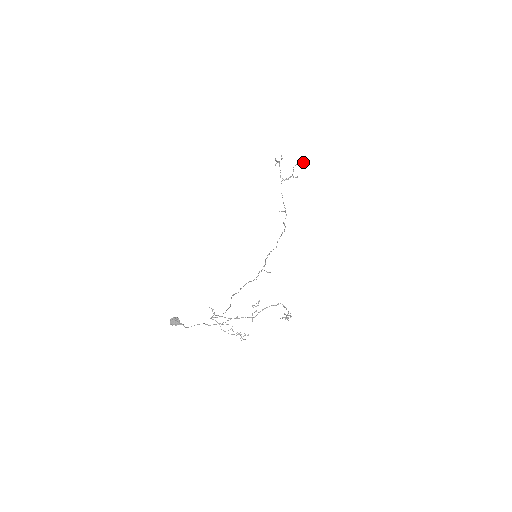
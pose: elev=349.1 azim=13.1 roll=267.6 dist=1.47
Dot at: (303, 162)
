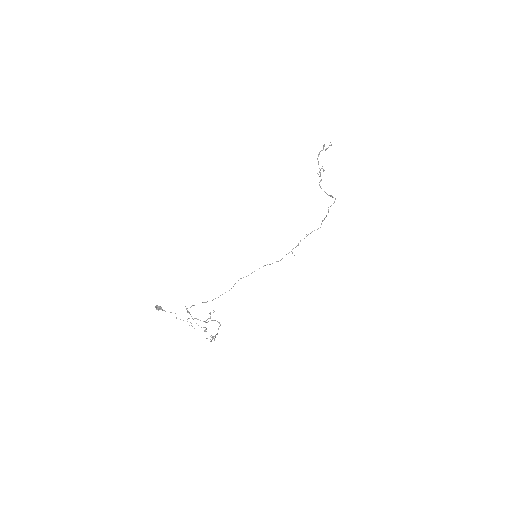
Dot at: (323, 170)
